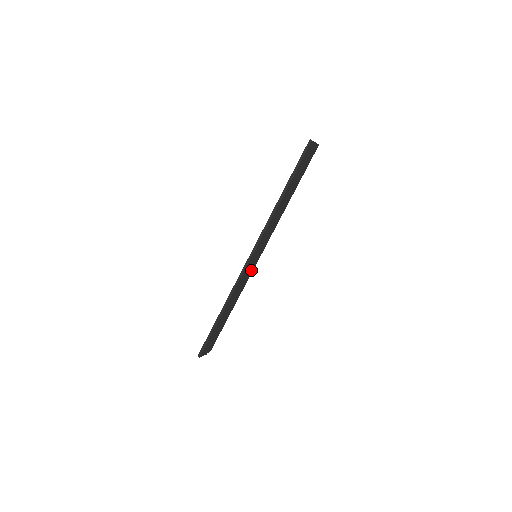
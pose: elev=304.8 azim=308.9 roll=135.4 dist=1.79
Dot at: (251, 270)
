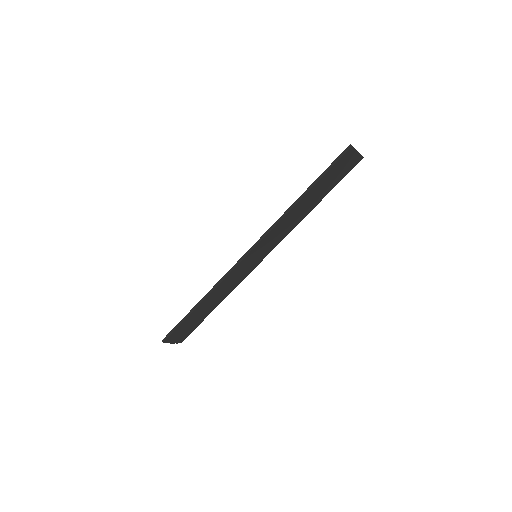
Dot at: (247, 270)
